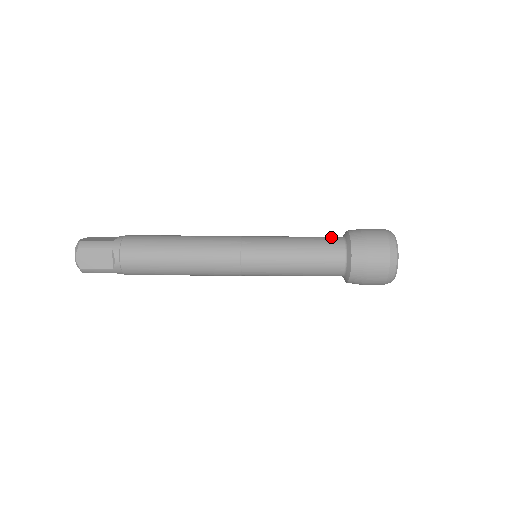
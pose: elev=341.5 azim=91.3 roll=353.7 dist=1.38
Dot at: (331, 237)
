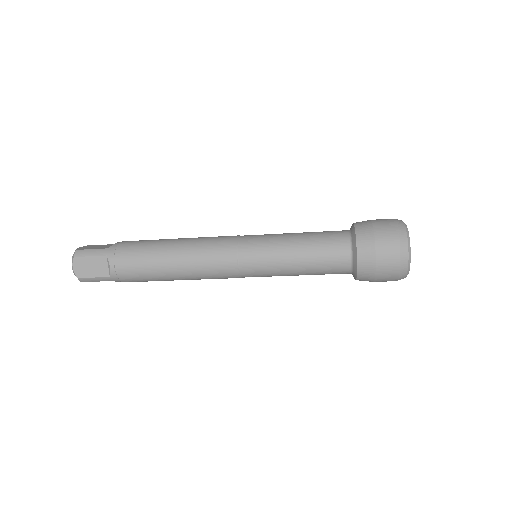
Dot at: occluded
